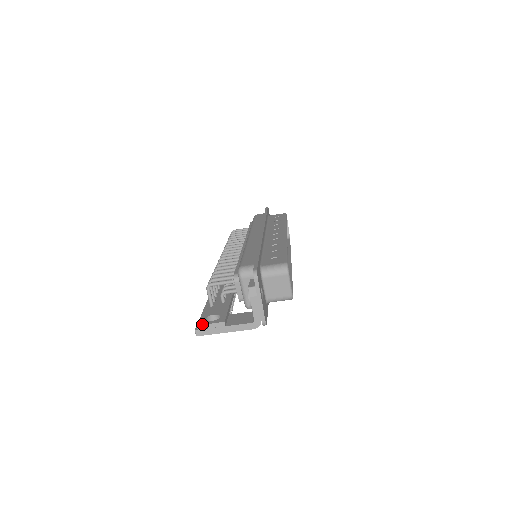
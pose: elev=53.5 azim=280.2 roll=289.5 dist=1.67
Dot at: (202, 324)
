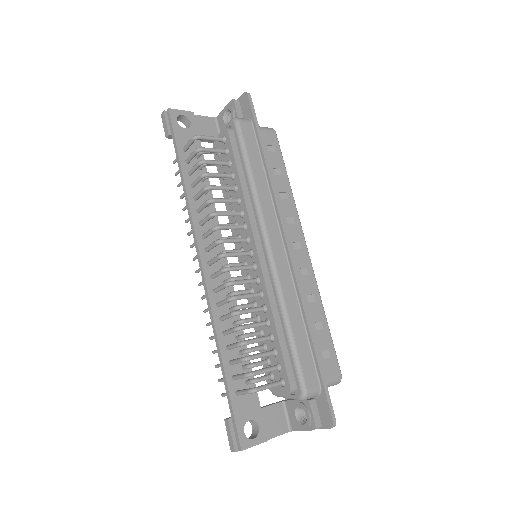
Dot at: (247, 448)
